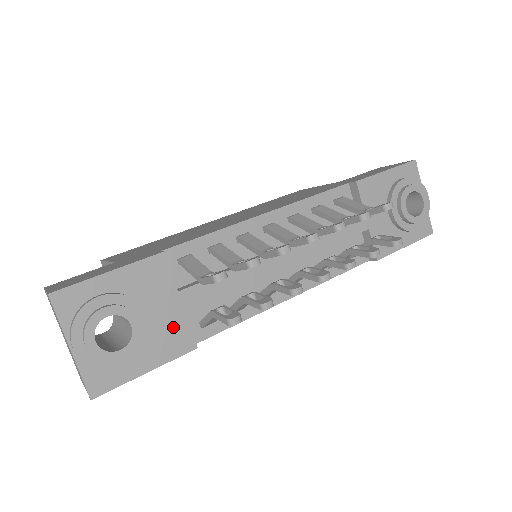
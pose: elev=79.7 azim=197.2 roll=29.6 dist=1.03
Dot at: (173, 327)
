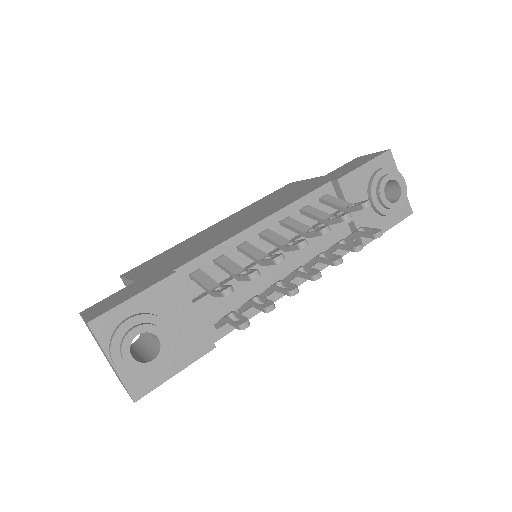
Dot at: (193, 333)
